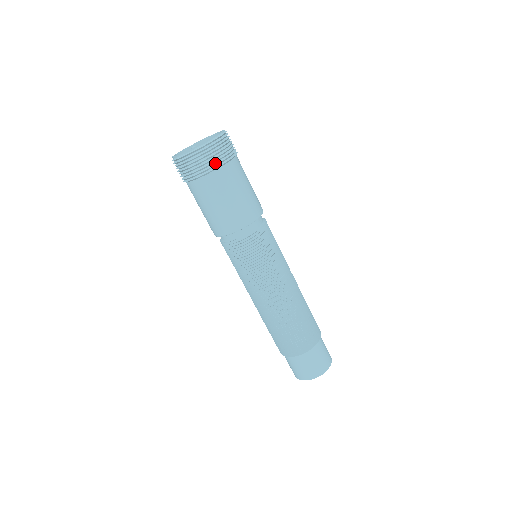
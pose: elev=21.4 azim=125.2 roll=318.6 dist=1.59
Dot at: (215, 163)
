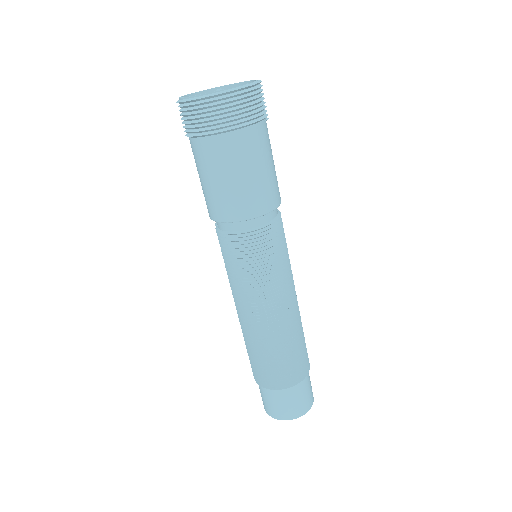
Dot at: (196, 129)
